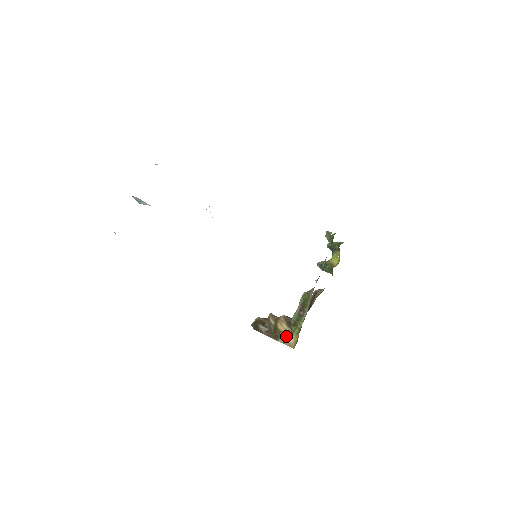
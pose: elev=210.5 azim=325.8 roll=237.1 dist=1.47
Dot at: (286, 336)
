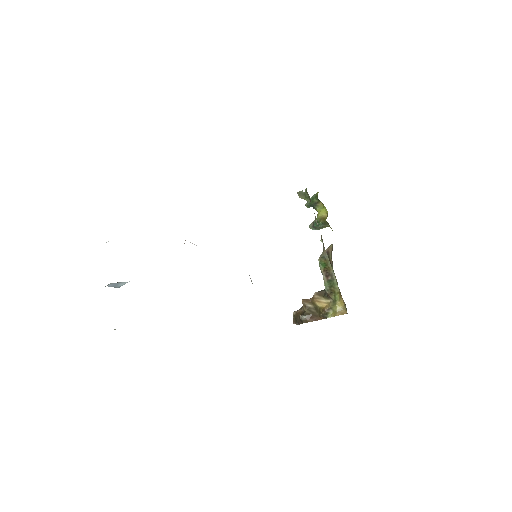
Dot at: (332, 308)
